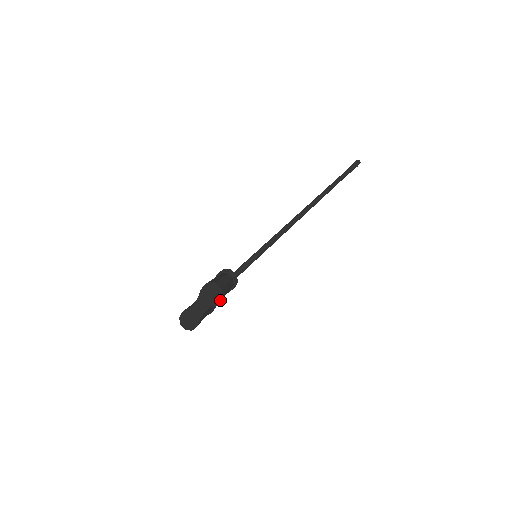
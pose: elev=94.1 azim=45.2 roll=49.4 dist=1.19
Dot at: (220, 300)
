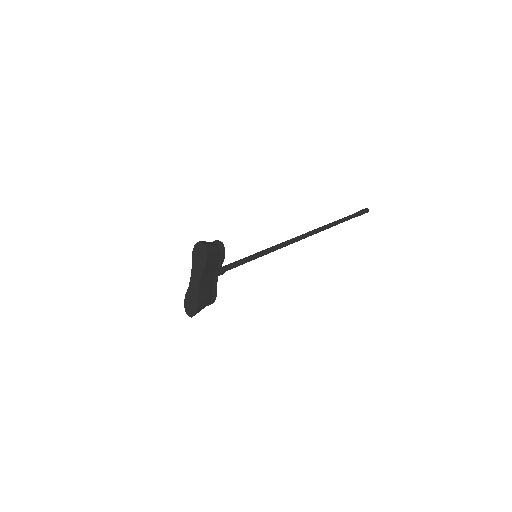
Dot at: (207, 259)
